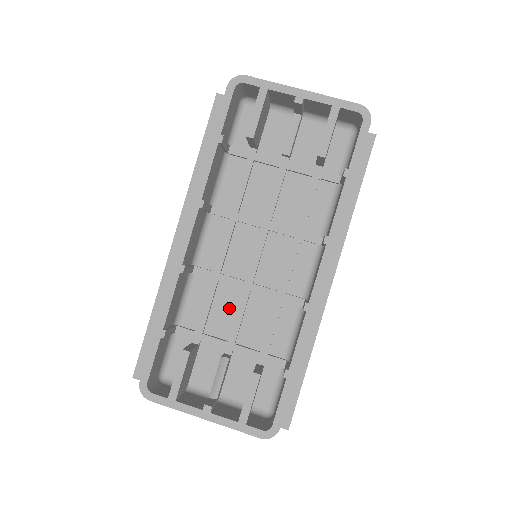
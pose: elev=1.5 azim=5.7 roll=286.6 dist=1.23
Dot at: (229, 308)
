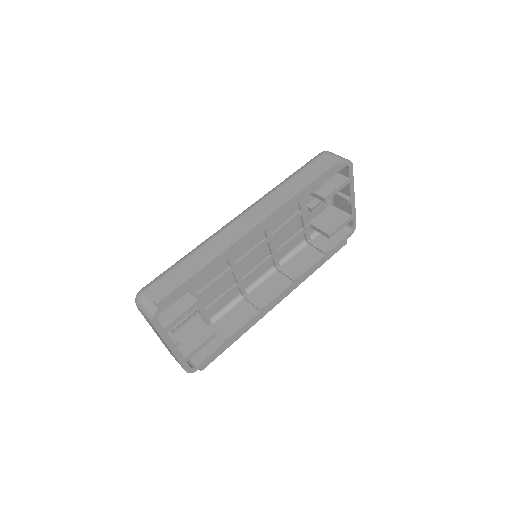
Dot at: (214, 273)
